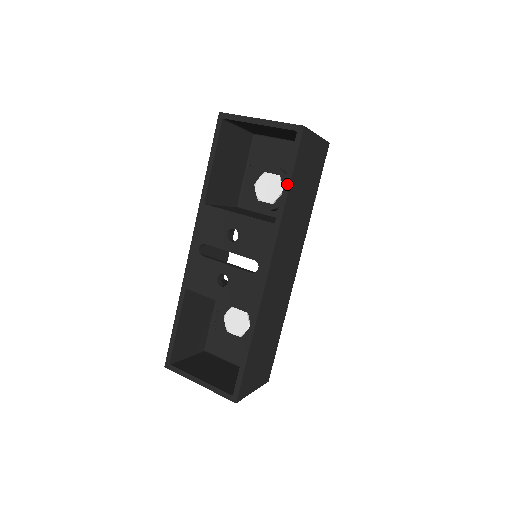
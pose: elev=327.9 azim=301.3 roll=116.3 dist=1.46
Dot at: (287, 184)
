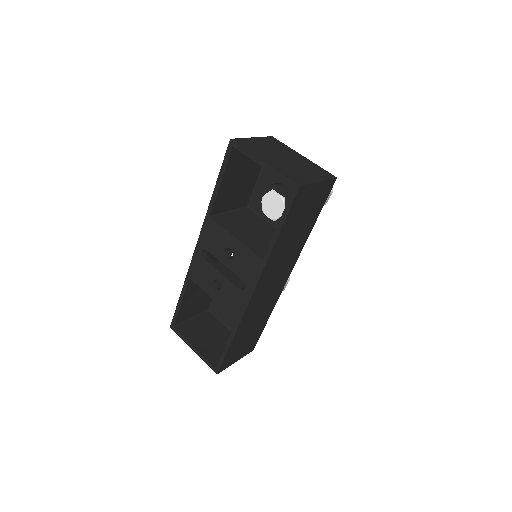
Dot at: (277, 231)
